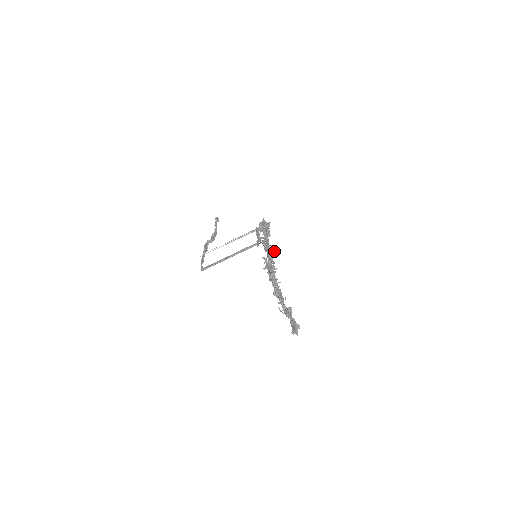
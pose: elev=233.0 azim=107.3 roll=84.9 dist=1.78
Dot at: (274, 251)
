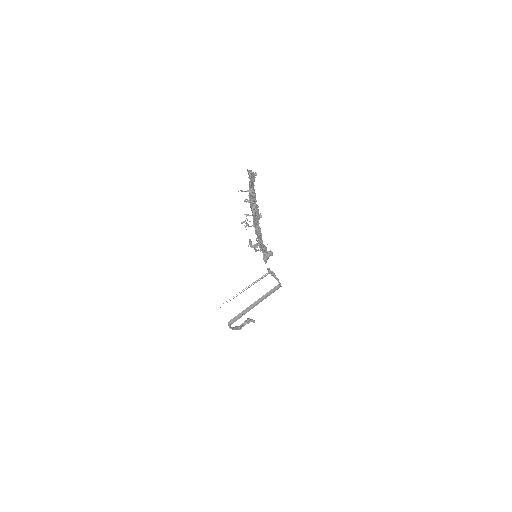
Dot at: occluded
